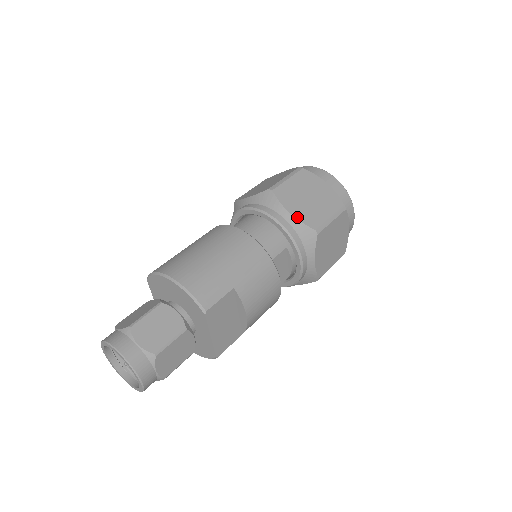
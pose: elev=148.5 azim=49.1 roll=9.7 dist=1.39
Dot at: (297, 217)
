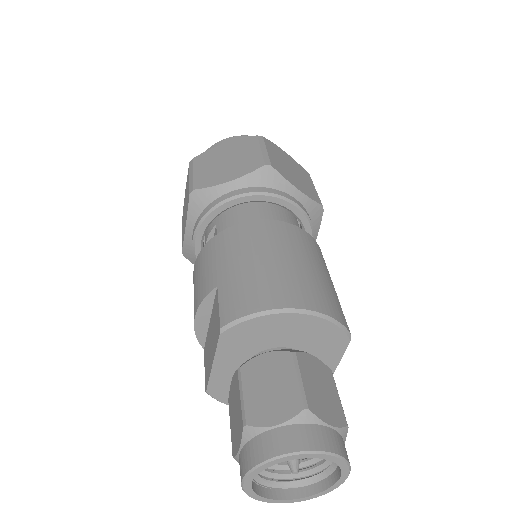
Dot at: (306, 194)
